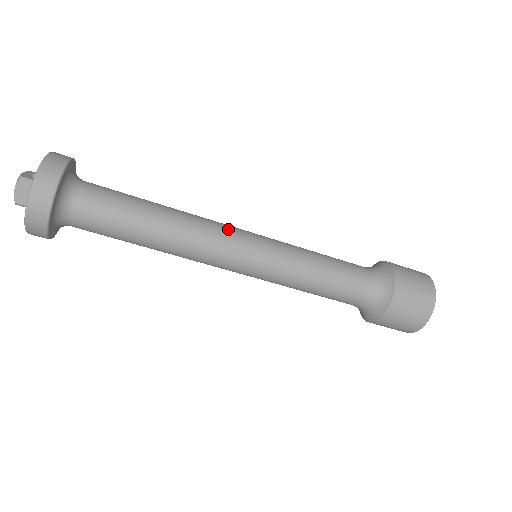
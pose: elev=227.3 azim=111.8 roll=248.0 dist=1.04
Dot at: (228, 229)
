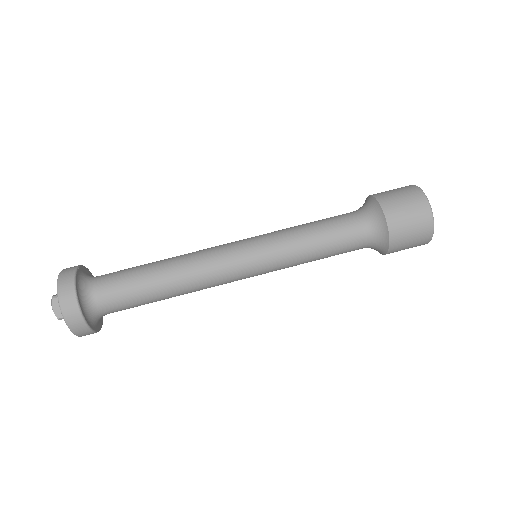
Dot at: (219, 247)
